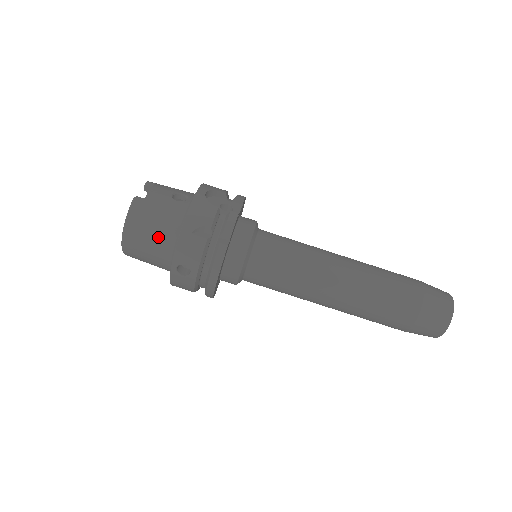
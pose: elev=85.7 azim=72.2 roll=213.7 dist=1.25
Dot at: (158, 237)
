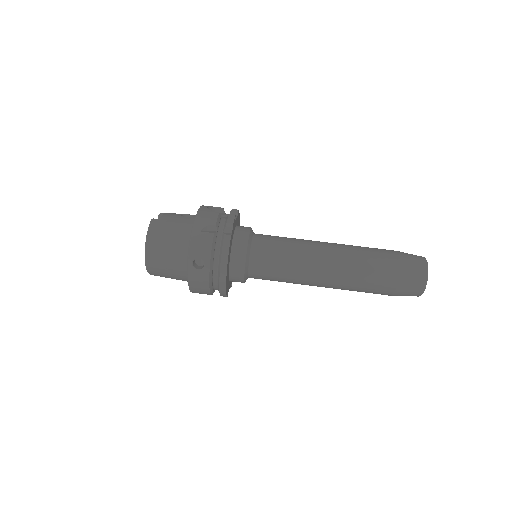
Dot at: (174, 243)
